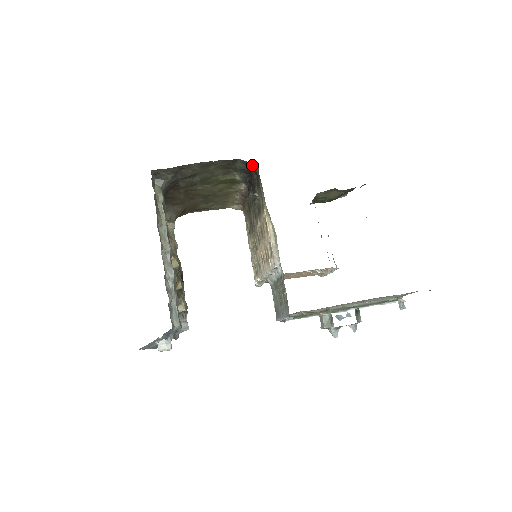
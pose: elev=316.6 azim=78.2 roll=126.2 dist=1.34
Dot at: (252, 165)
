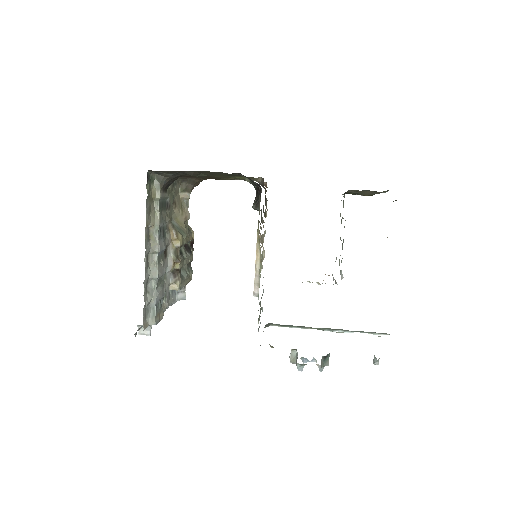
Dot at: (255, 183)
